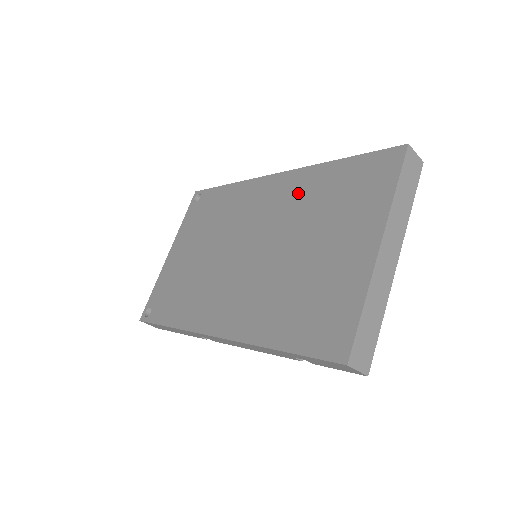
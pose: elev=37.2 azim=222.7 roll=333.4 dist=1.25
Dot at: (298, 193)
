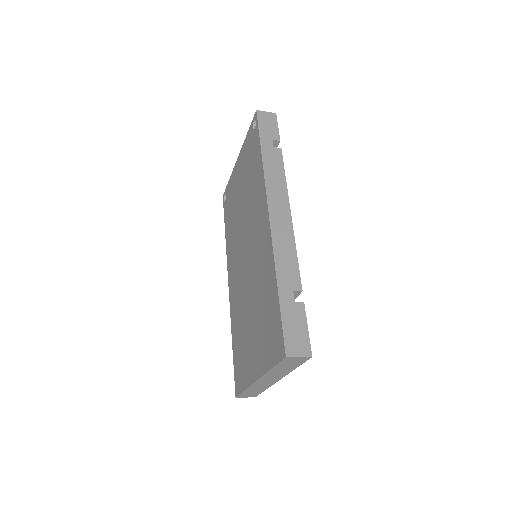
Dot at: (264, 266)
